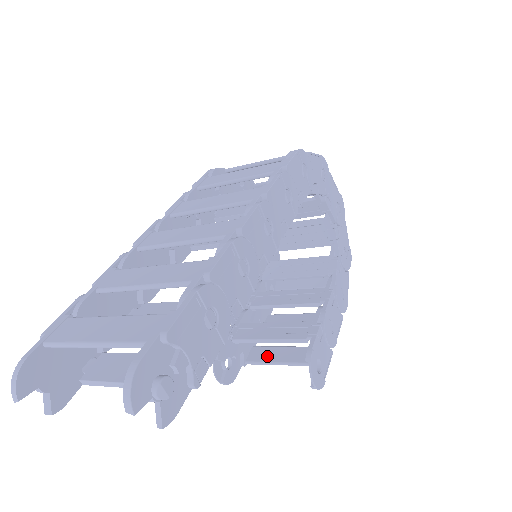
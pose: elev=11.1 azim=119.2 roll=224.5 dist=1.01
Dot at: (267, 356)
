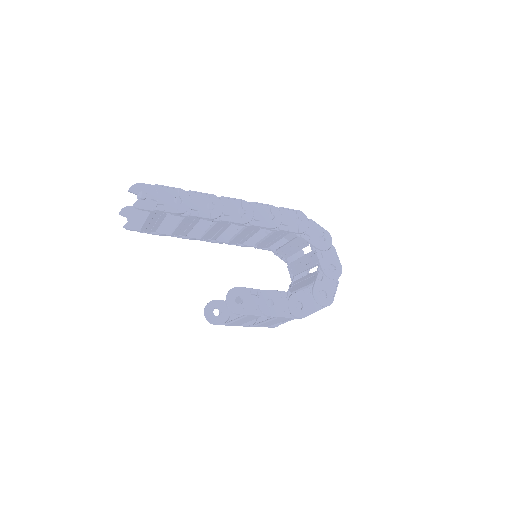
Dot at: occluded
